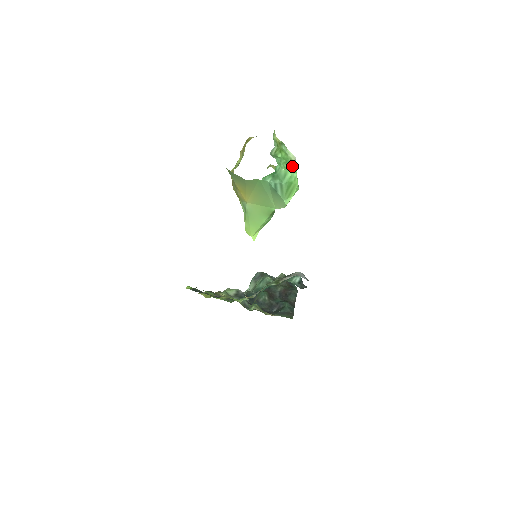
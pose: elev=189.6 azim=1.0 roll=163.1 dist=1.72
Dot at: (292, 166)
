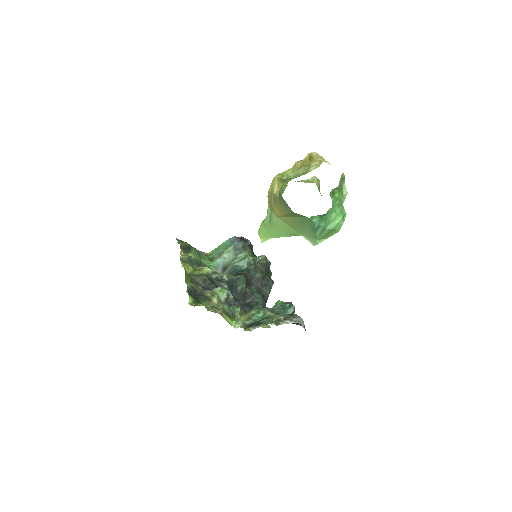
Dot at: (343, 211)
